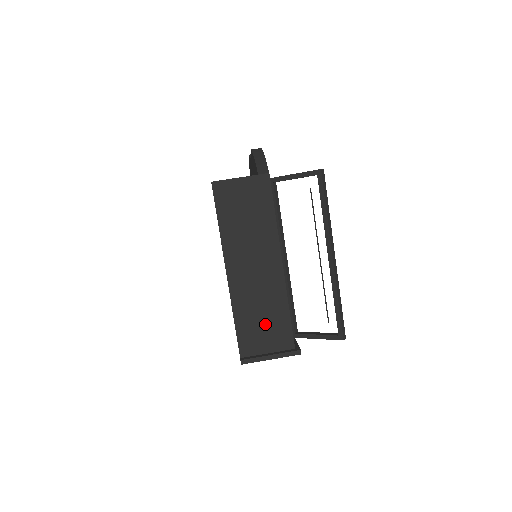
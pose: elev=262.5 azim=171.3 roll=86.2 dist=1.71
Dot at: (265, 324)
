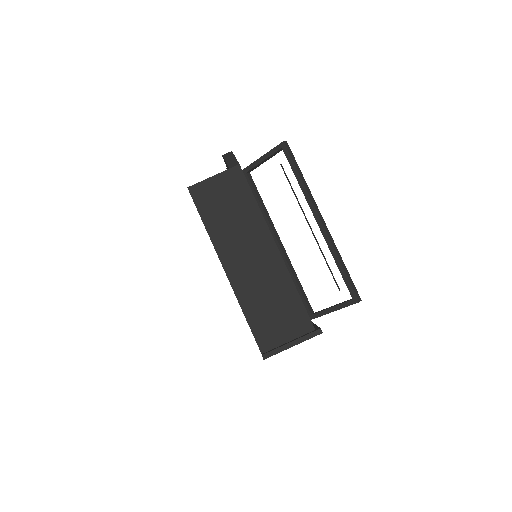
Dot at: (277, 312)
